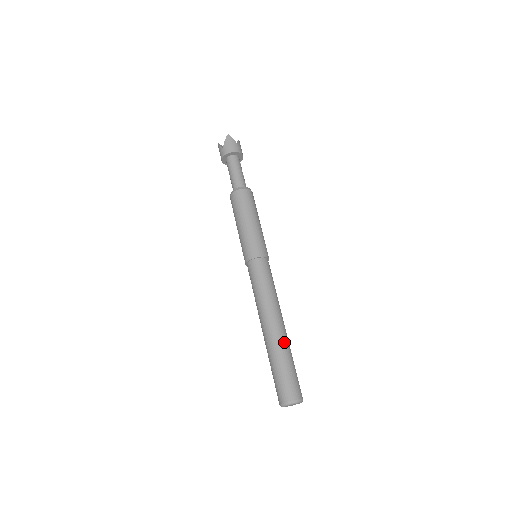
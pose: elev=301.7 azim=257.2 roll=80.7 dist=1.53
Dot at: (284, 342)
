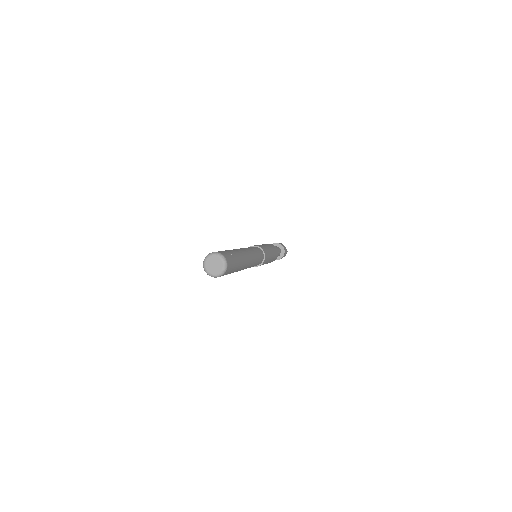
Dot at: (239, 252)
